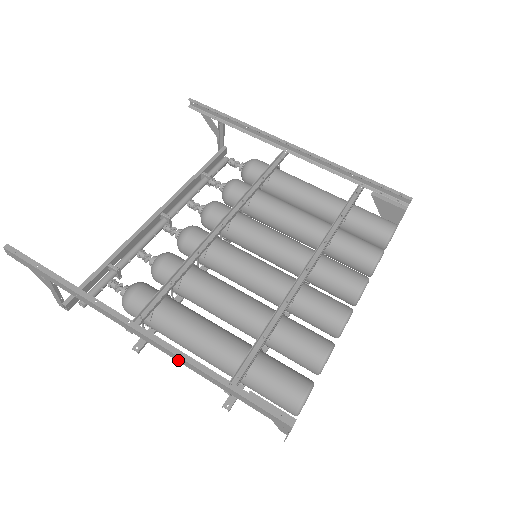
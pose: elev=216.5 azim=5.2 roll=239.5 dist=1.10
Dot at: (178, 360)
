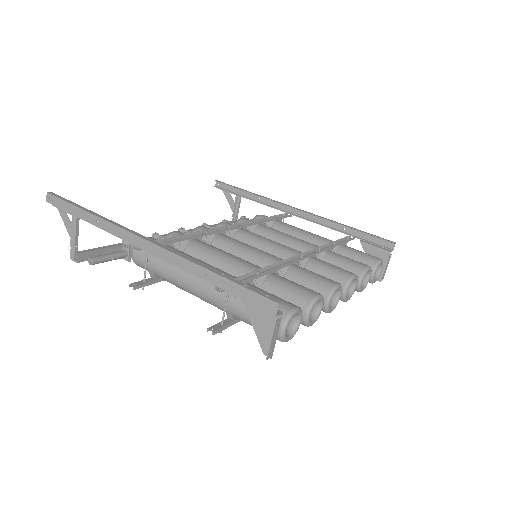
Dot at: (176, 263)
